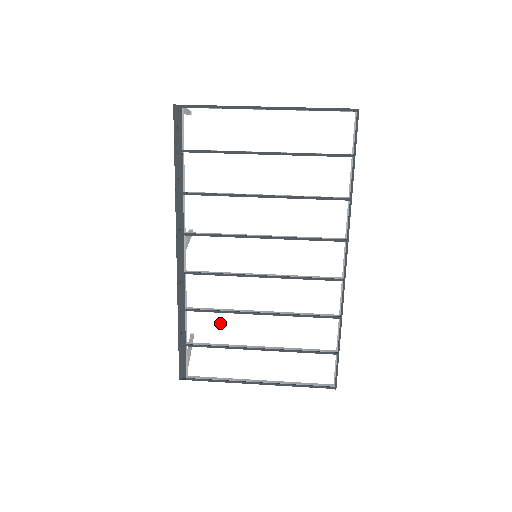
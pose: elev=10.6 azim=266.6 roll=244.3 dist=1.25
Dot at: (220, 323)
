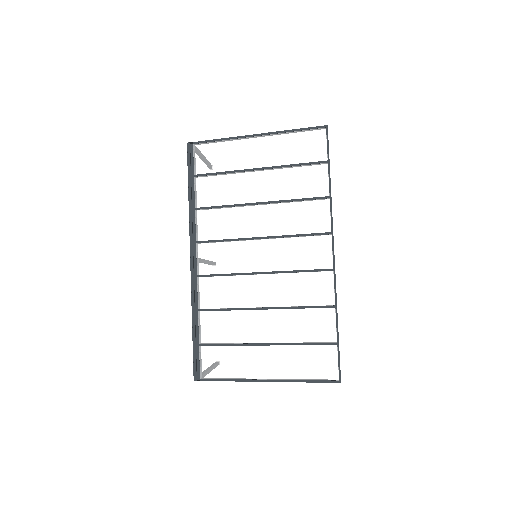
Dot at: (228, 321)
